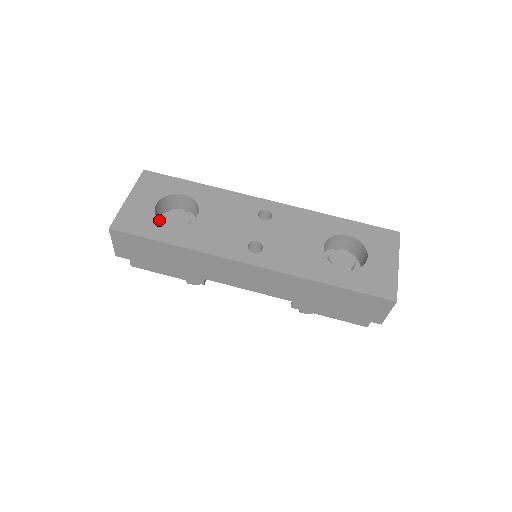
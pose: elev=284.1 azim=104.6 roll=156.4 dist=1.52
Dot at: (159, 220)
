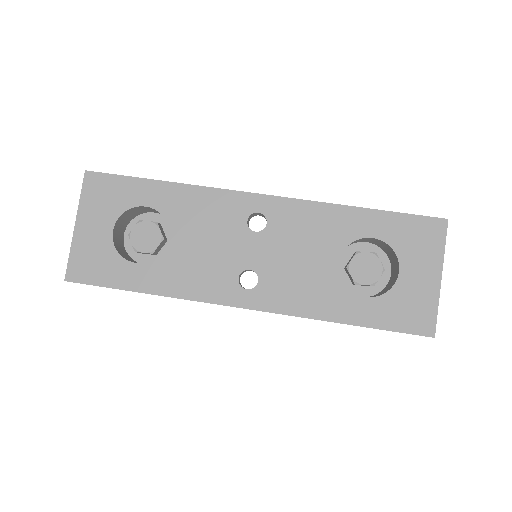
Dot at: (122, 256)
